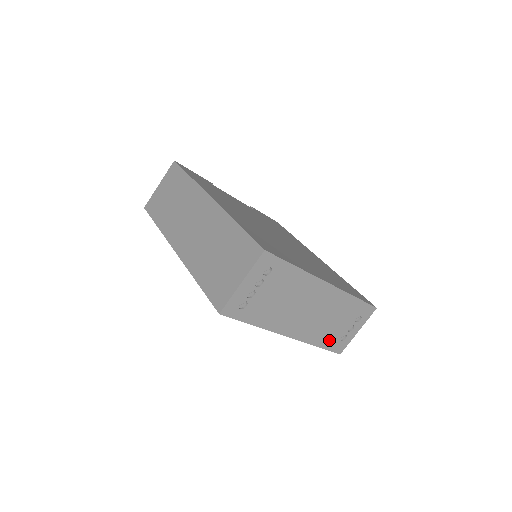
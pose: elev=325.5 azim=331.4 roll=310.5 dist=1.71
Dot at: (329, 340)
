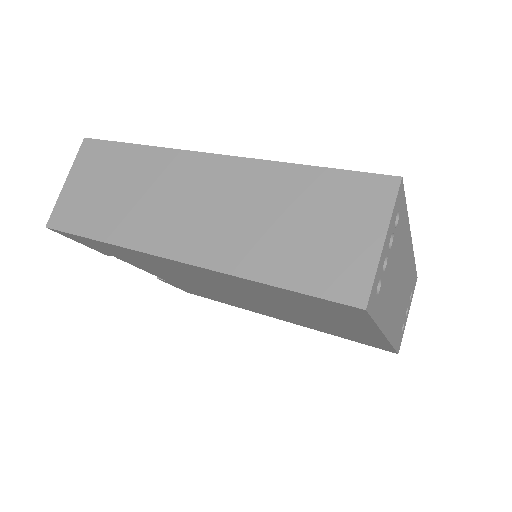
Dot at: (398, 334)
